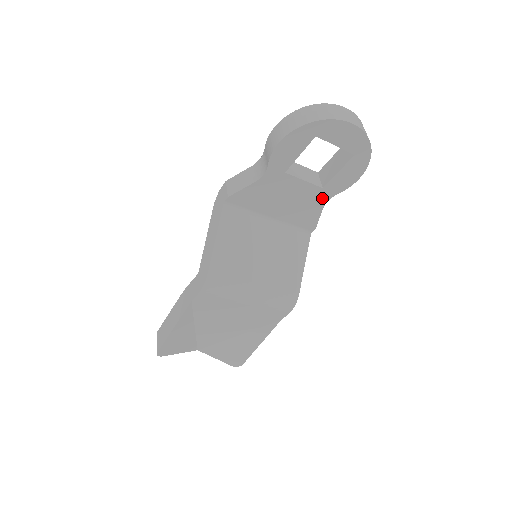
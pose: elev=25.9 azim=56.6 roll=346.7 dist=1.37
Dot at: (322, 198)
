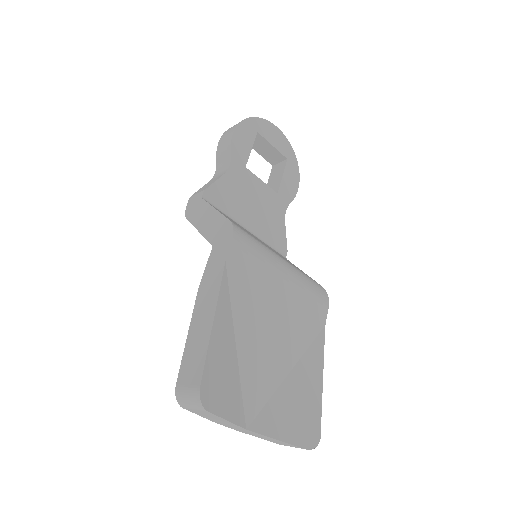
Dot at: (280, 207)
